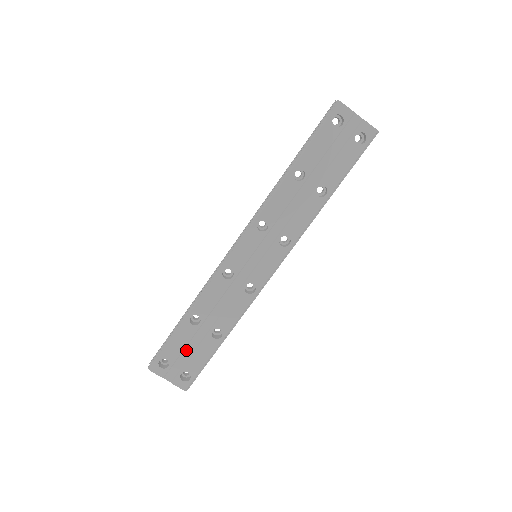
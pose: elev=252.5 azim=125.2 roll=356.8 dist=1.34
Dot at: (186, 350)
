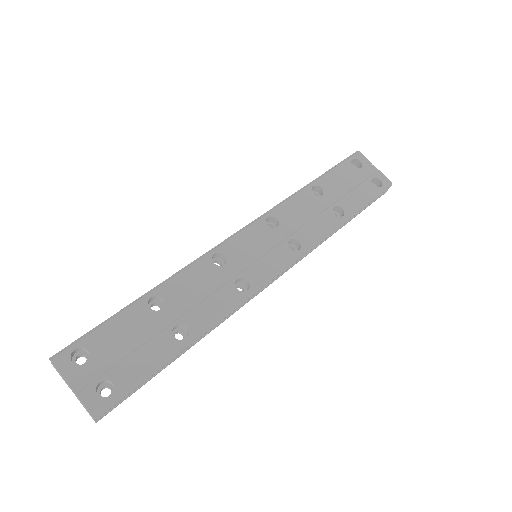
Dot at: (125, 345)
